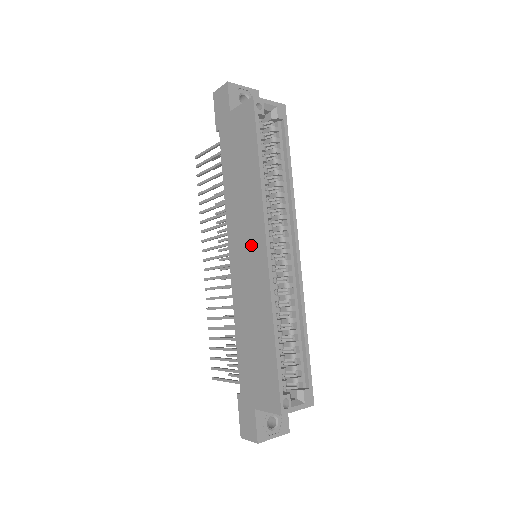
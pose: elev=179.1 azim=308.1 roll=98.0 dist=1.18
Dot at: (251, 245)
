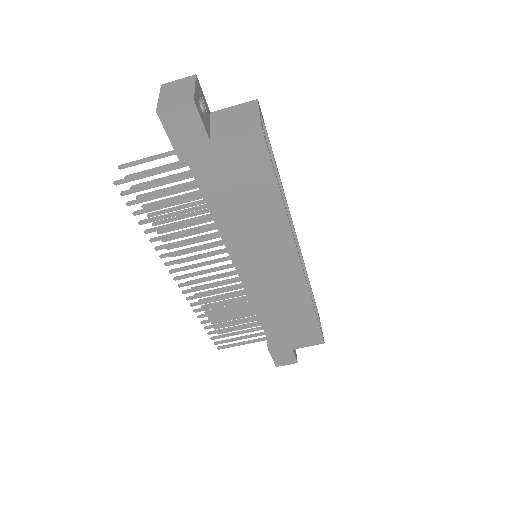
Dot at: (276, 261)
